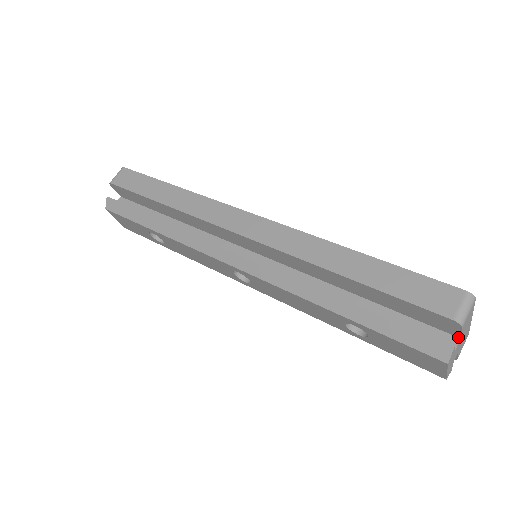
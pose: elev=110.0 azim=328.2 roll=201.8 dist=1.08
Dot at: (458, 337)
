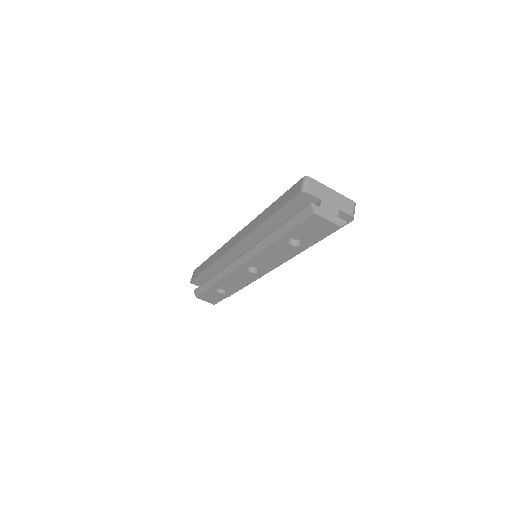
Dot at: (320, 200)
